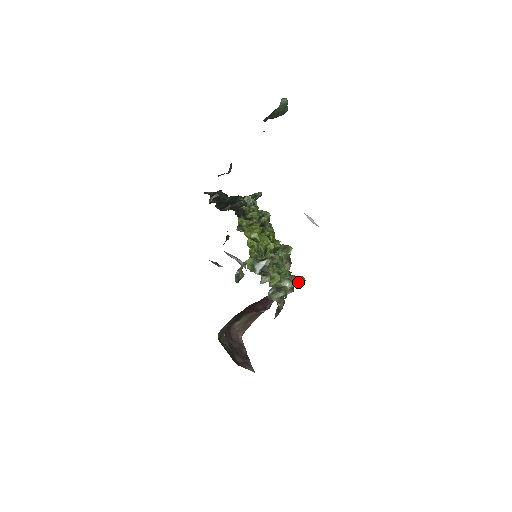
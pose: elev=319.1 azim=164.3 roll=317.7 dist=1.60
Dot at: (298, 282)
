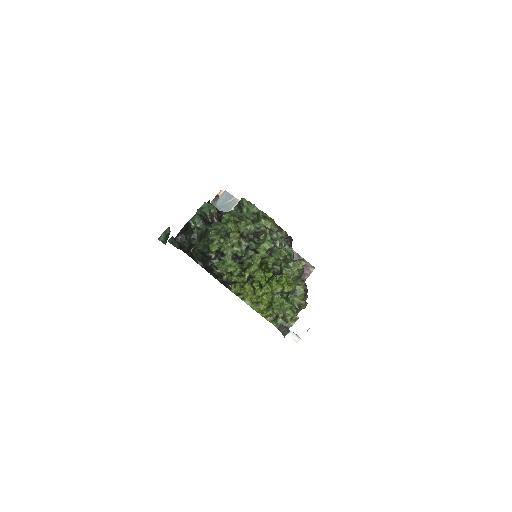
Dot at: (302, 266)
